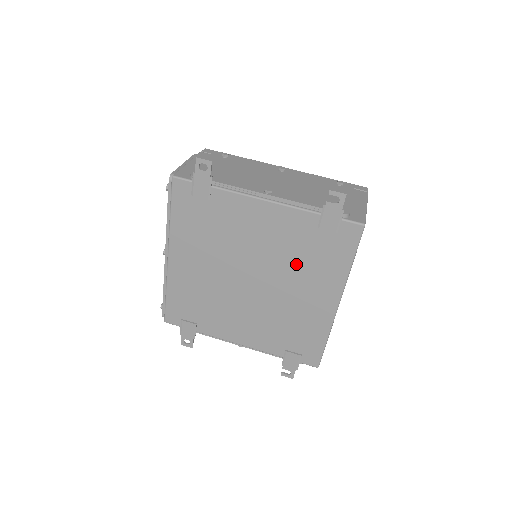
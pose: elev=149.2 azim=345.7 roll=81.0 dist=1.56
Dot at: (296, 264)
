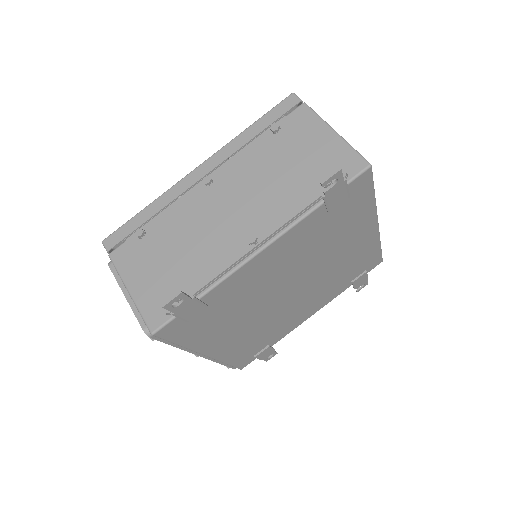
Dot at: (324, 246)
